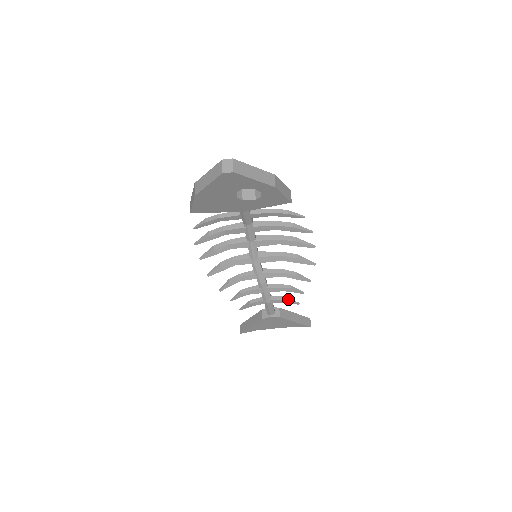
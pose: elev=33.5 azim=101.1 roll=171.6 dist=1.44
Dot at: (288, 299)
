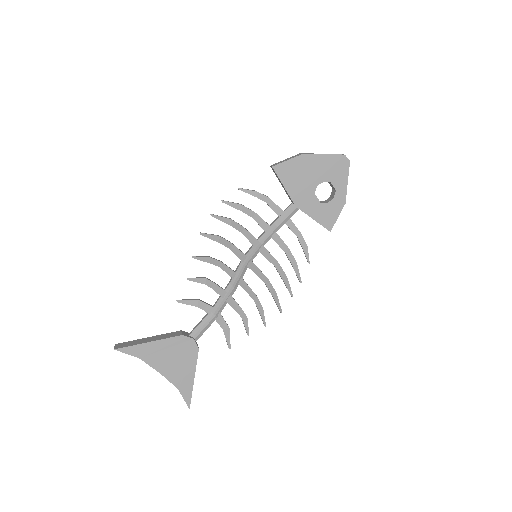
Dot at: (229, 331)
